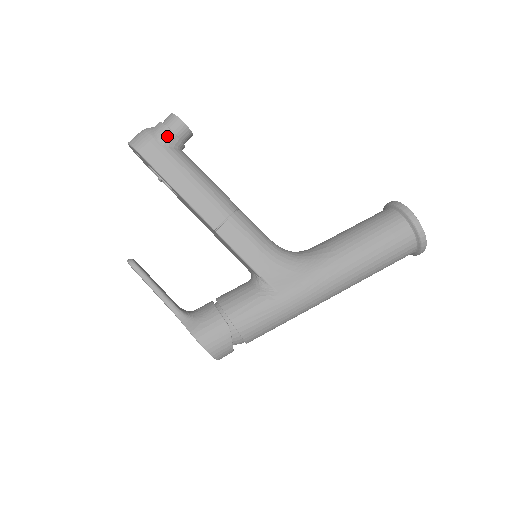
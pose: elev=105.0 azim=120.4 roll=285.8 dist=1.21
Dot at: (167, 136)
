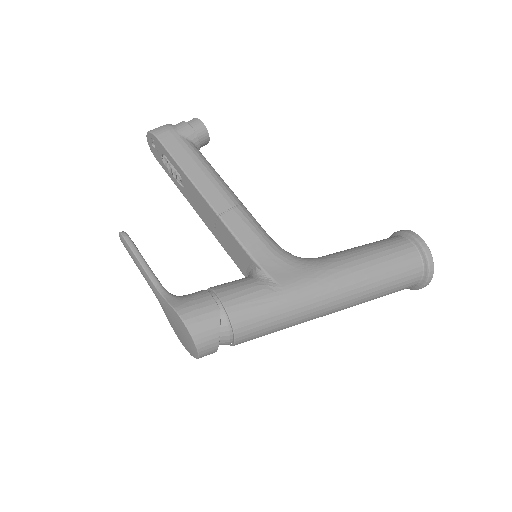
Dot at: (186, 130)
